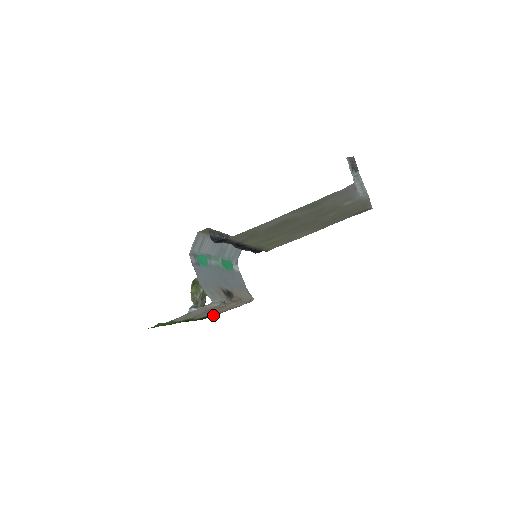
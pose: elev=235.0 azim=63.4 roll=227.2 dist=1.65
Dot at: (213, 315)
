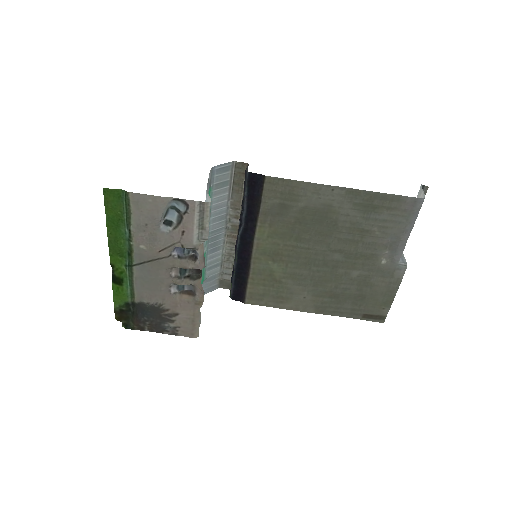
Dot at: (137, 317)
